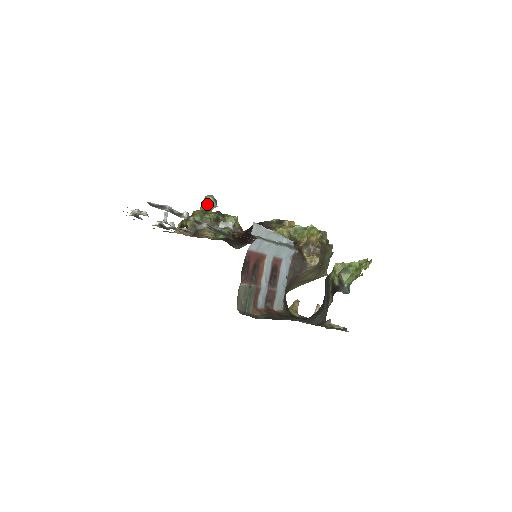
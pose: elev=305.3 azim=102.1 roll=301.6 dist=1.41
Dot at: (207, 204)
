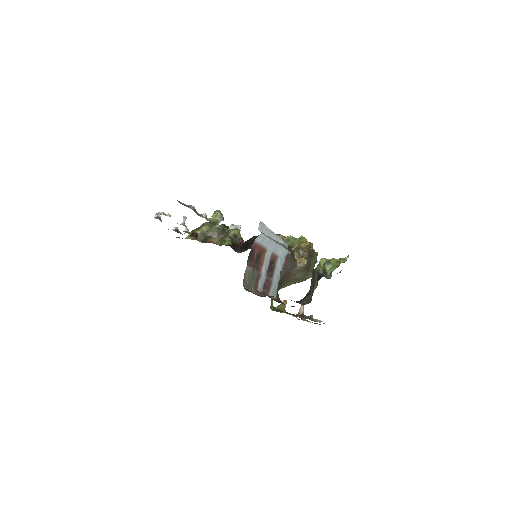
Dot at: (215, 218)
